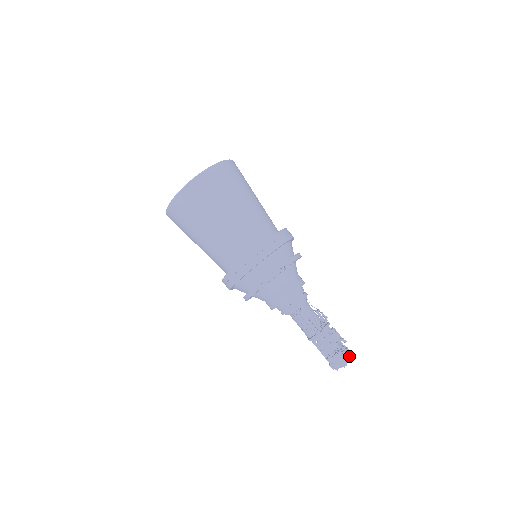
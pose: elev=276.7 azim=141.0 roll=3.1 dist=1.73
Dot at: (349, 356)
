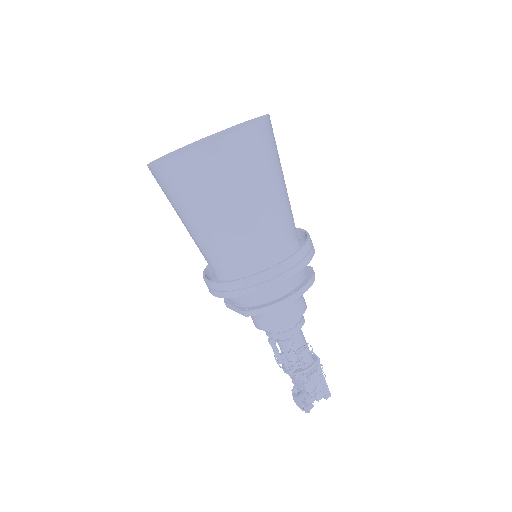
Dot at: (304, 410)
